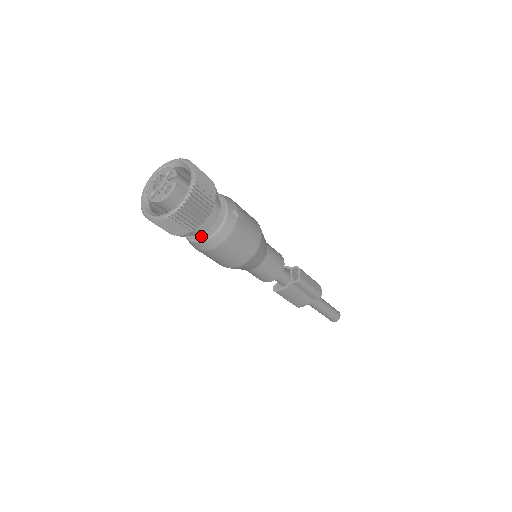
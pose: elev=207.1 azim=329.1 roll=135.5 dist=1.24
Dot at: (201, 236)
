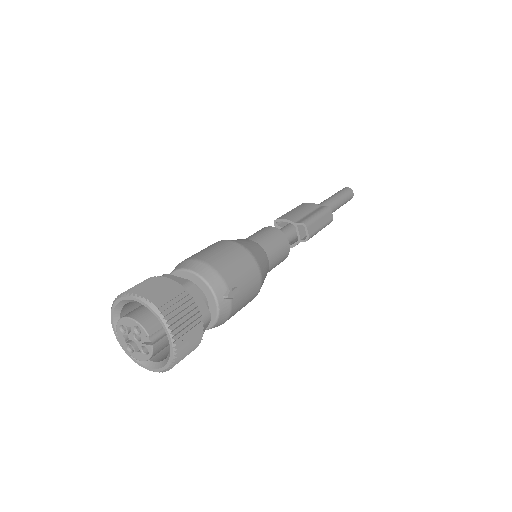
Dot at: occluded
